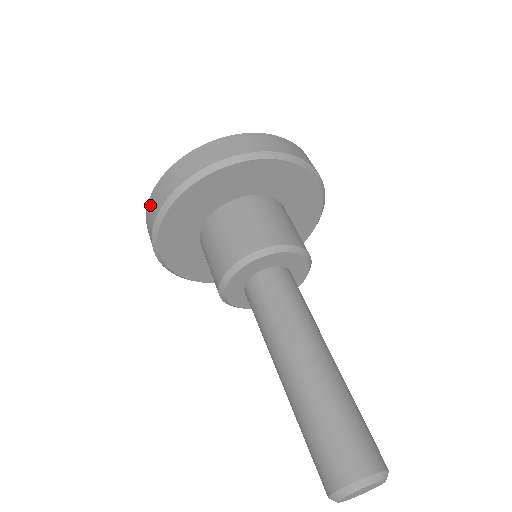
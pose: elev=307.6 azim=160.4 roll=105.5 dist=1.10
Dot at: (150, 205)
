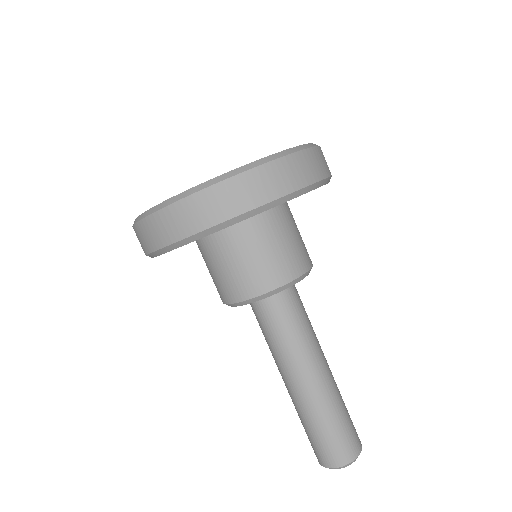
Dot at: (177, 212)
